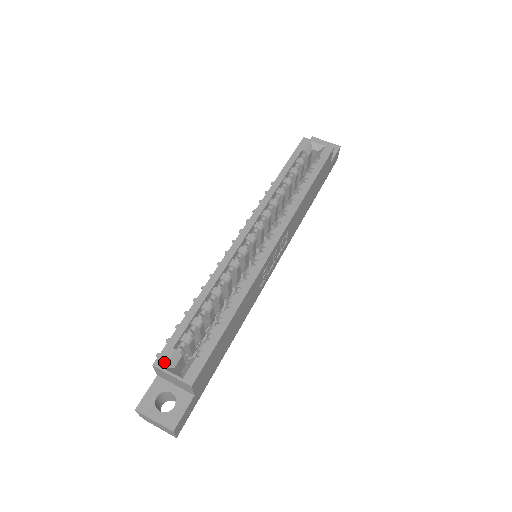
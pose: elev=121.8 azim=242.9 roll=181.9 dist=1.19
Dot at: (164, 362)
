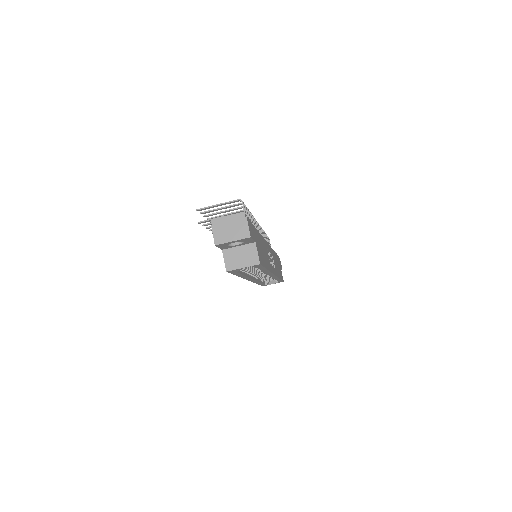
Dot at: (266, 285)
